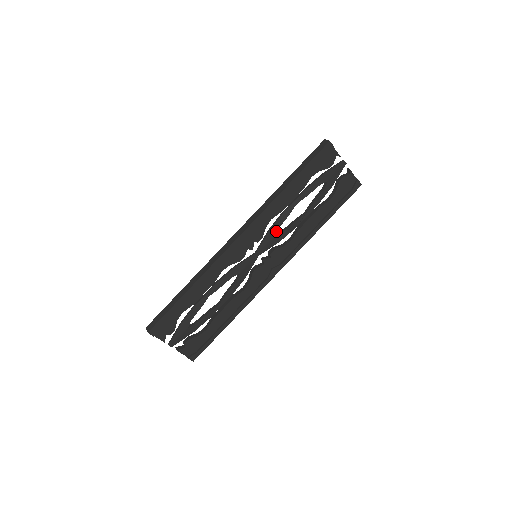
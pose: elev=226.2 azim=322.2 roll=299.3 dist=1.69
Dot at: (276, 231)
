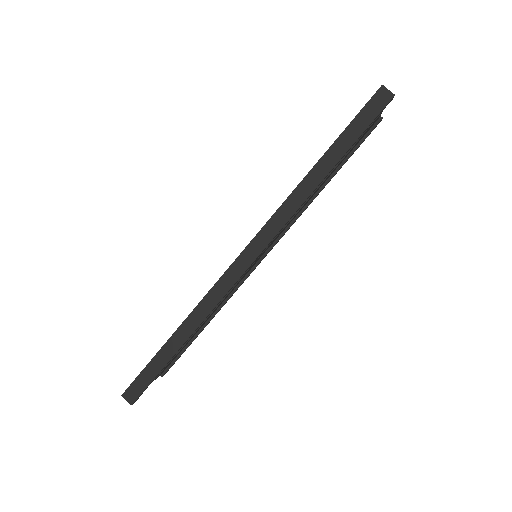
Dot at: occluded
